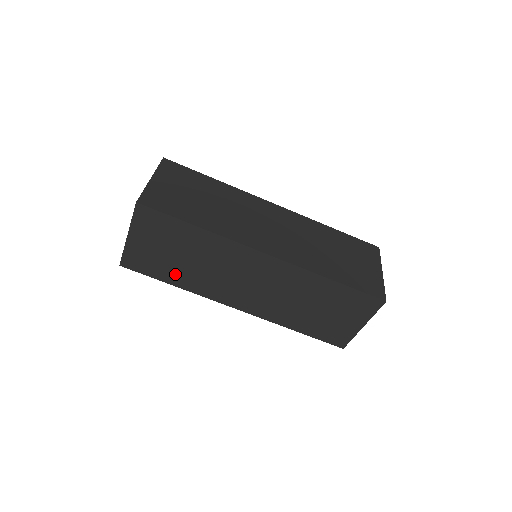
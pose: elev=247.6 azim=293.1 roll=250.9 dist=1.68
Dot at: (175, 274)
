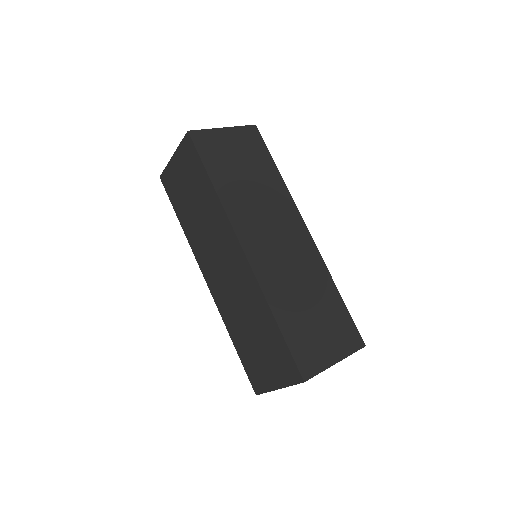
Dot at: (185, 214)
